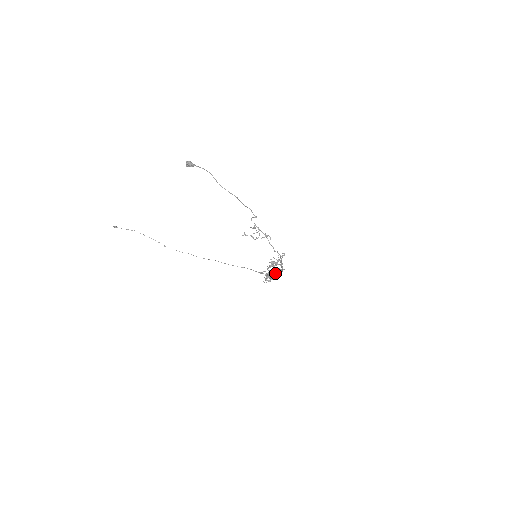
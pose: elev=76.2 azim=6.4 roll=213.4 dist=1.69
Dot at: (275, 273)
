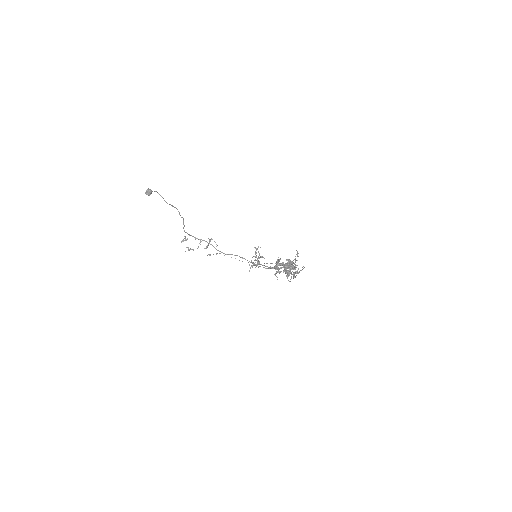
Dot at: (276, 271)
